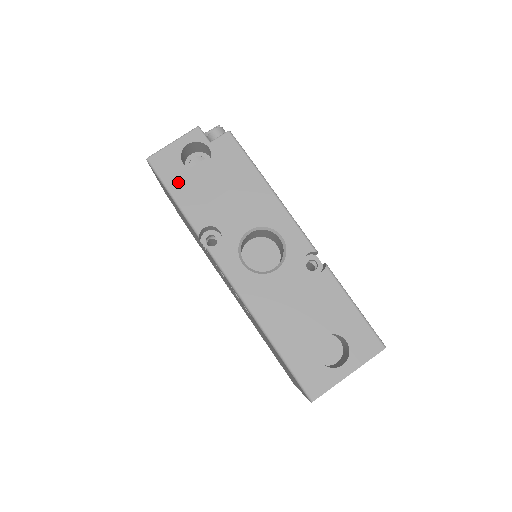
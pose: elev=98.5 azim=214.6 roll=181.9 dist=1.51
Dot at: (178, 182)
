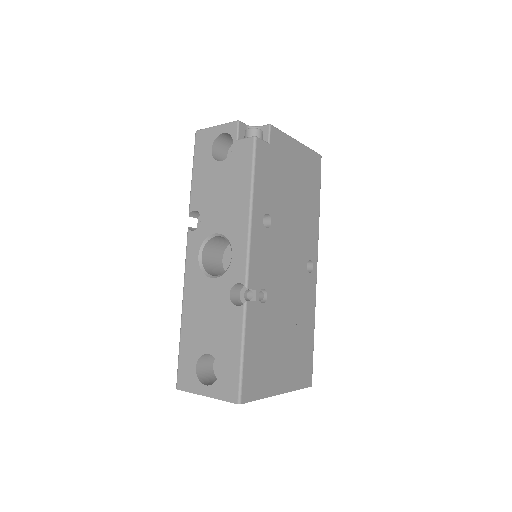
Dot at: (201, 162)
